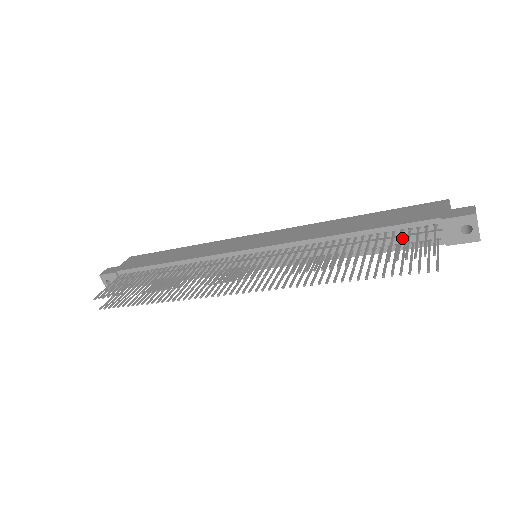
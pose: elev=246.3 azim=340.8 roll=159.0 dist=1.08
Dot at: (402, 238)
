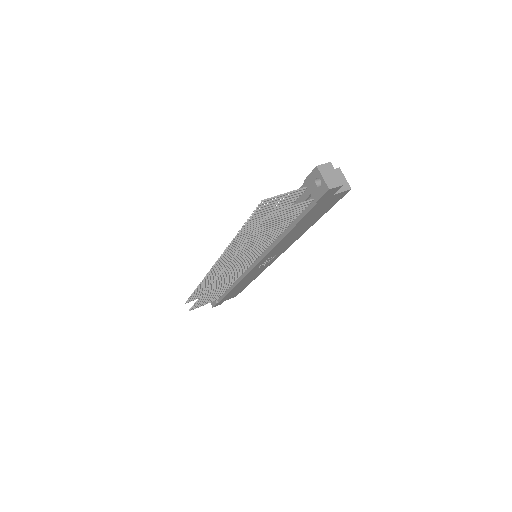
Dot at: occluded
